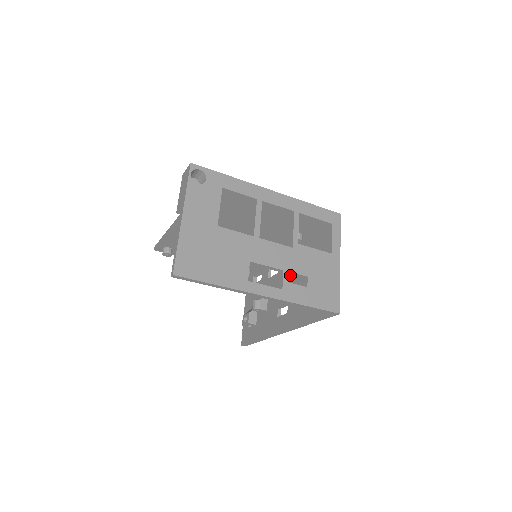
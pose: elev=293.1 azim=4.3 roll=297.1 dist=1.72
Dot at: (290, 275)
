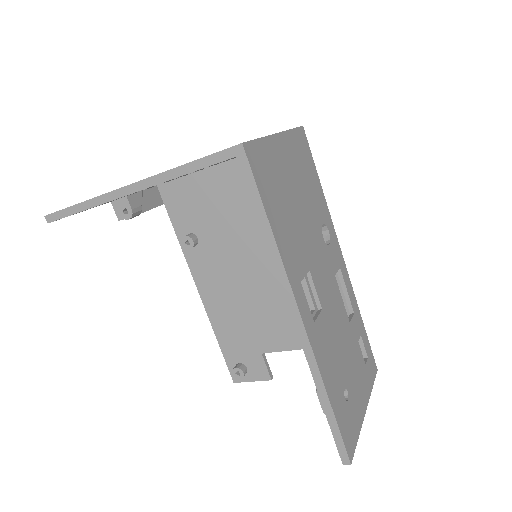
Dot at: occluded
